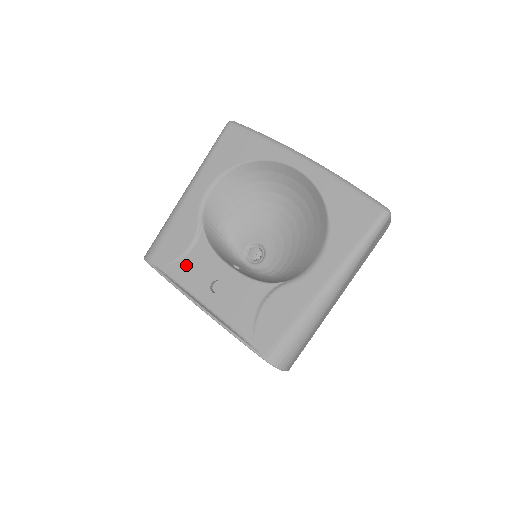
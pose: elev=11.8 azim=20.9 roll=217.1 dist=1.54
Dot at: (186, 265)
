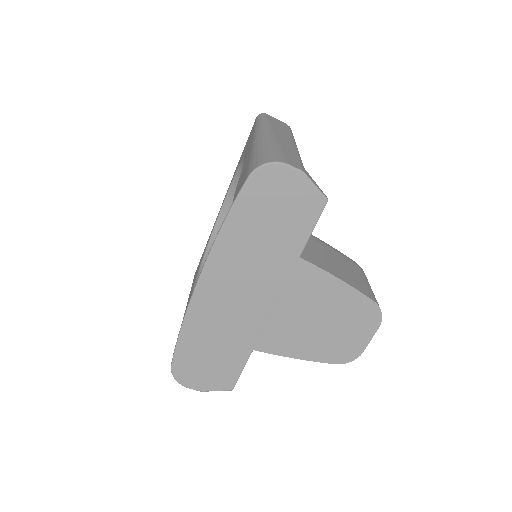
Dot at: occluded
